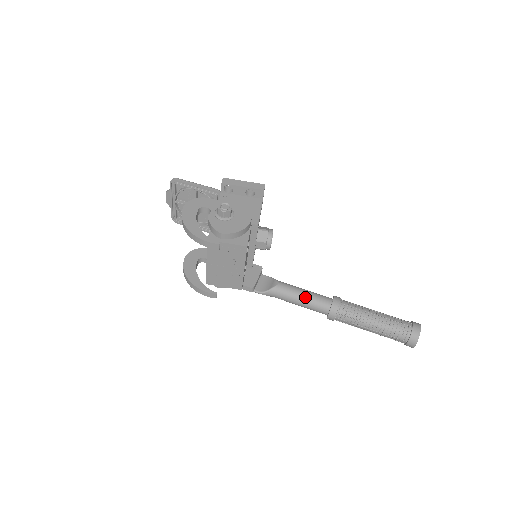
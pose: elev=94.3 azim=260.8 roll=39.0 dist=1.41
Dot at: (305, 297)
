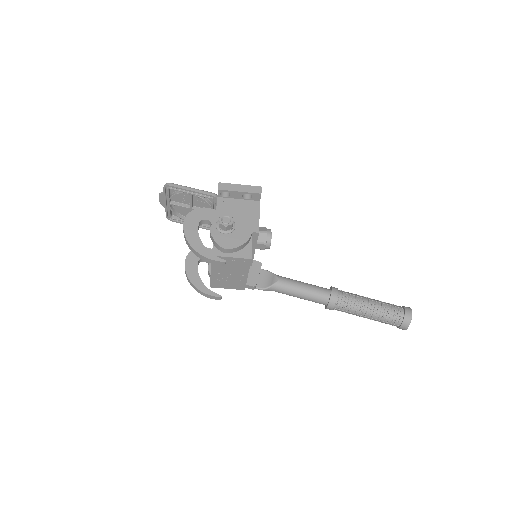
Dot at: (305, 291)
